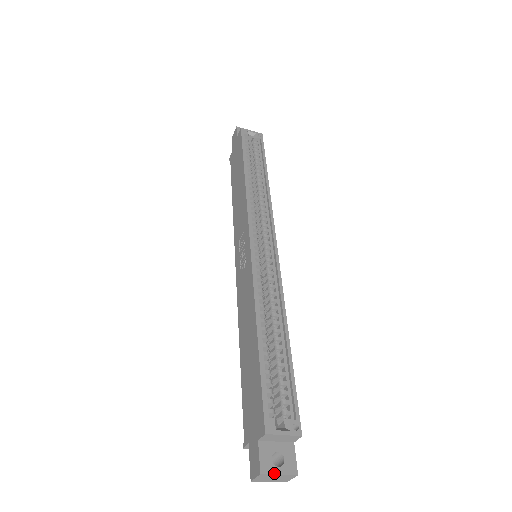
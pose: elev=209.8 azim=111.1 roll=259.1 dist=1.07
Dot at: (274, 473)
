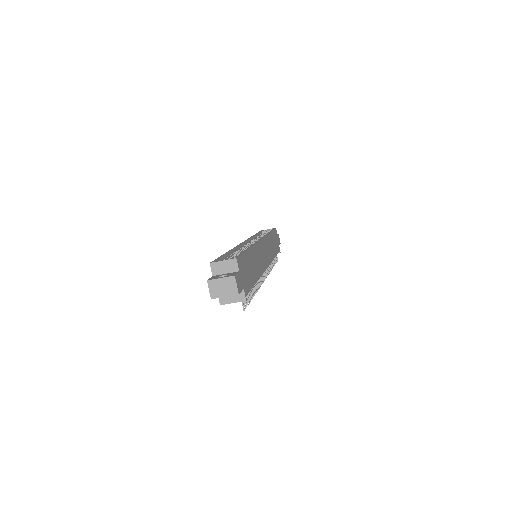
Dot at: (217, 278)
